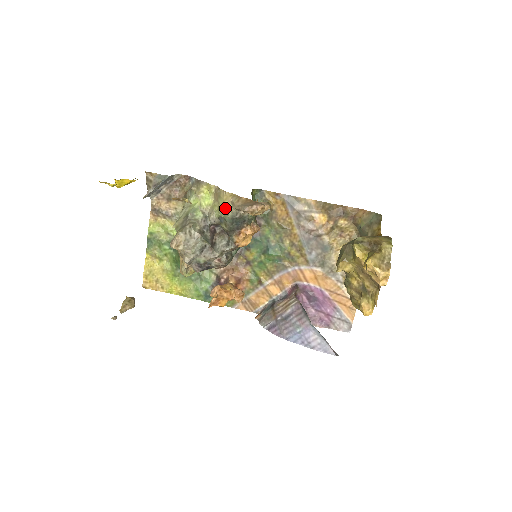
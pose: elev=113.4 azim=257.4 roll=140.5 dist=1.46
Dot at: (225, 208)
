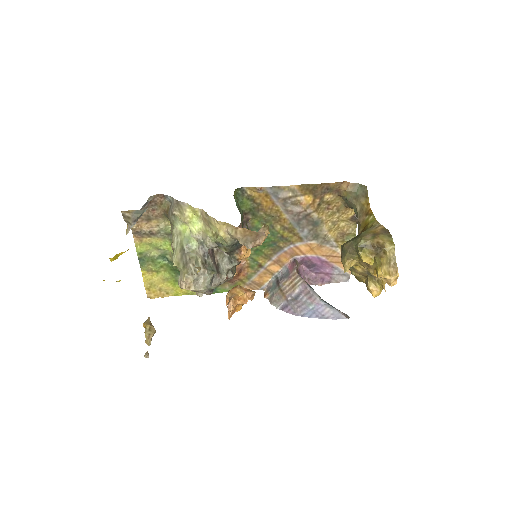
Dot at: (222, 238)
